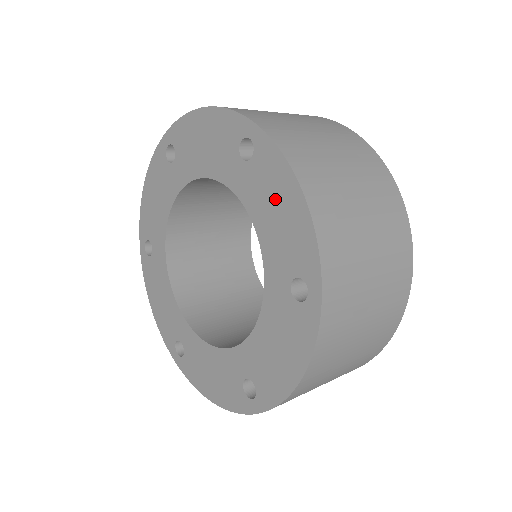
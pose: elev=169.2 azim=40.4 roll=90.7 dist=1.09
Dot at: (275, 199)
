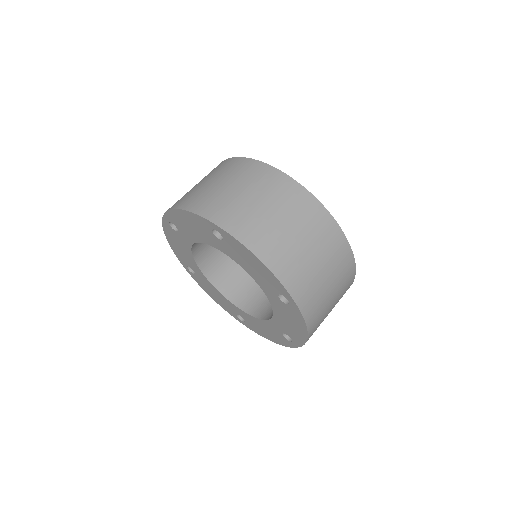
Dot at: (247, 260)
